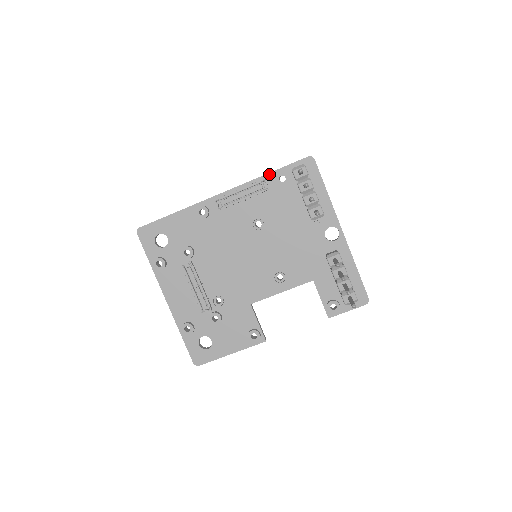
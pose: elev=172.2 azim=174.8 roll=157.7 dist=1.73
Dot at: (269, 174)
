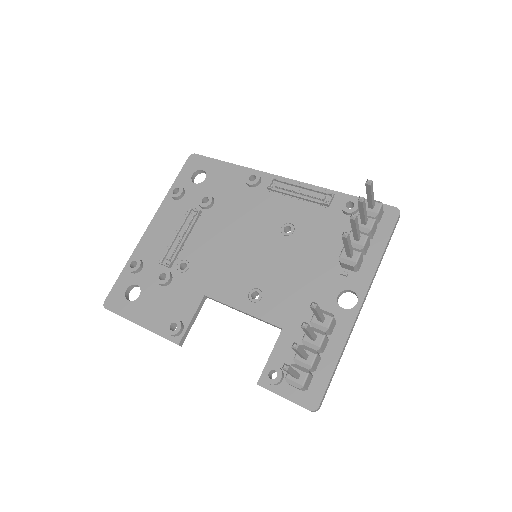
Dot at: (342, 194)
